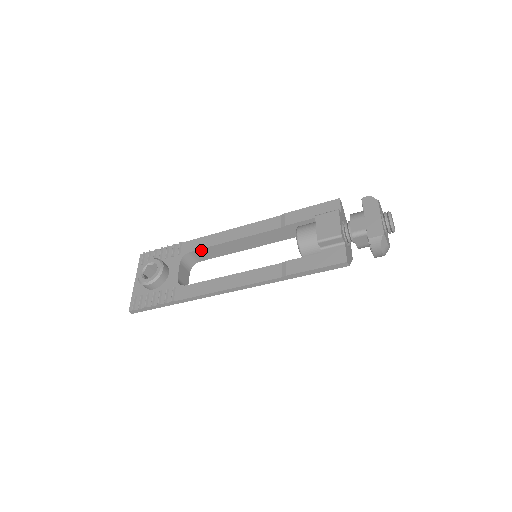
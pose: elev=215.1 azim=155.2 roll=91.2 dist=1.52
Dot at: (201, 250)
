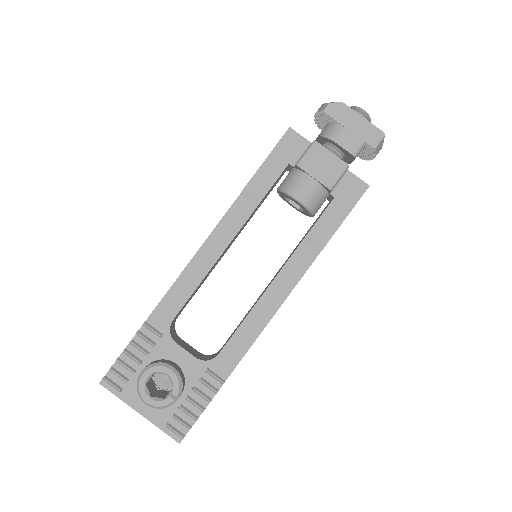
Dot at: occluded
